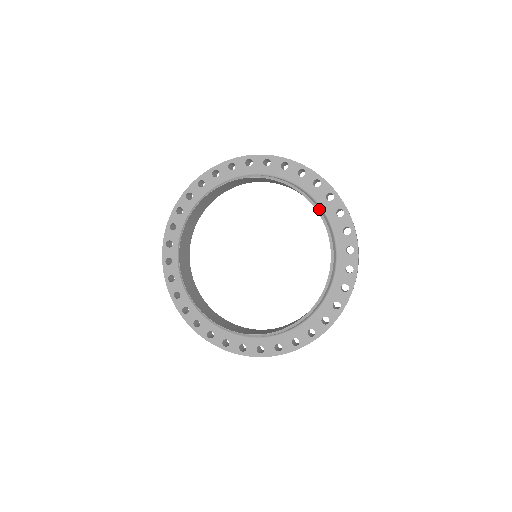
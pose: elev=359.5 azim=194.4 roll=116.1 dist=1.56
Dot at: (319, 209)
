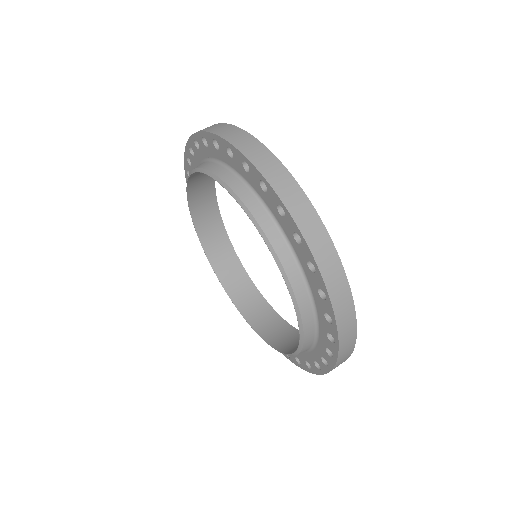
Dot at: (289, 279)
